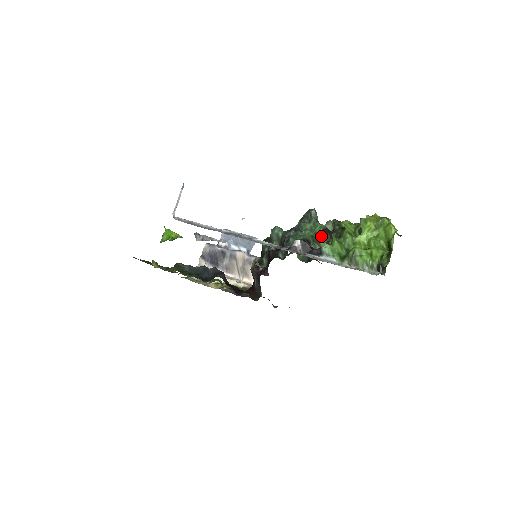
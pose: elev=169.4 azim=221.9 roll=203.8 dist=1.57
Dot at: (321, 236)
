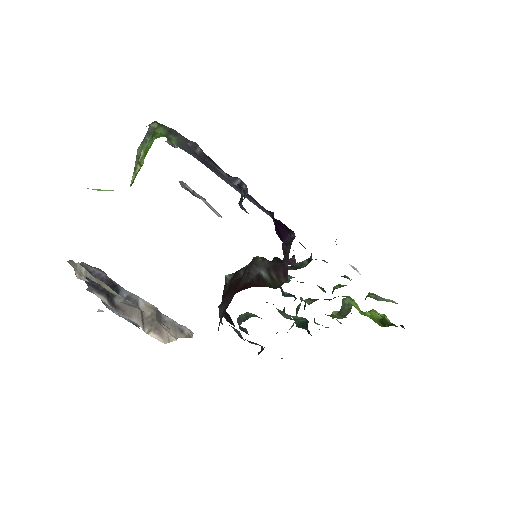
Dot at: (319, 286)
